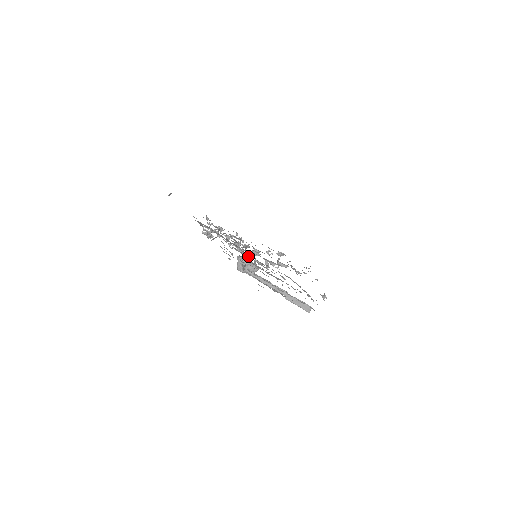
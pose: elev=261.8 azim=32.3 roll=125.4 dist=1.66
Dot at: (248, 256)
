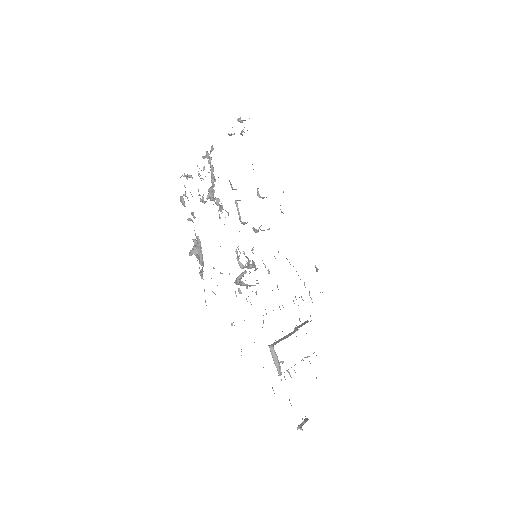
Dot at: occluded
